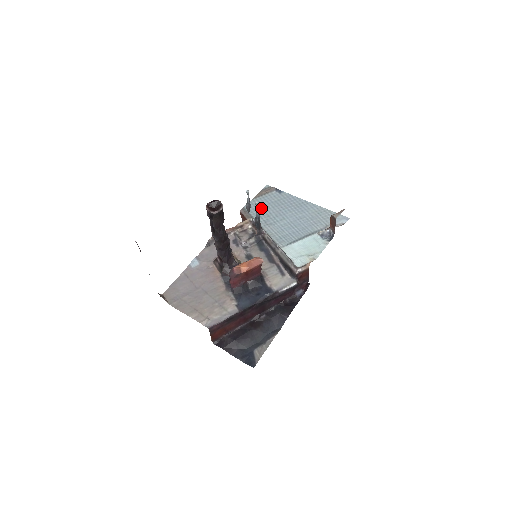
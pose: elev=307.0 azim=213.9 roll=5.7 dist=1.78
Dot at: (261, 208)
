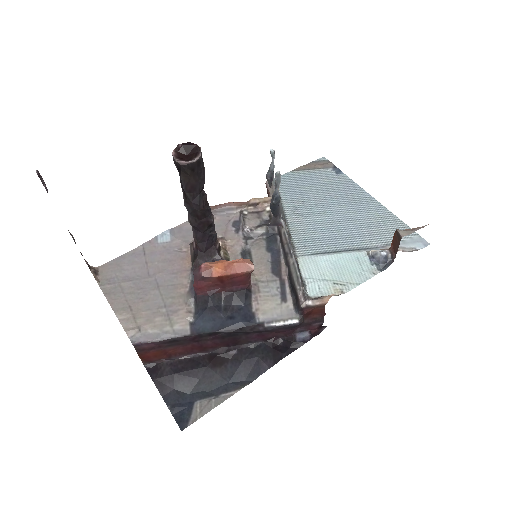
Dot at: (299, 187)
